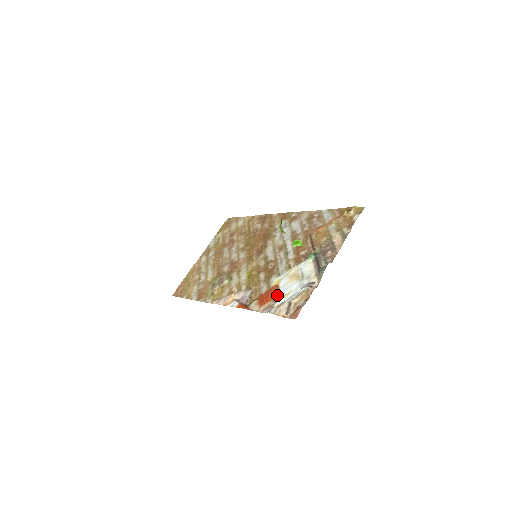
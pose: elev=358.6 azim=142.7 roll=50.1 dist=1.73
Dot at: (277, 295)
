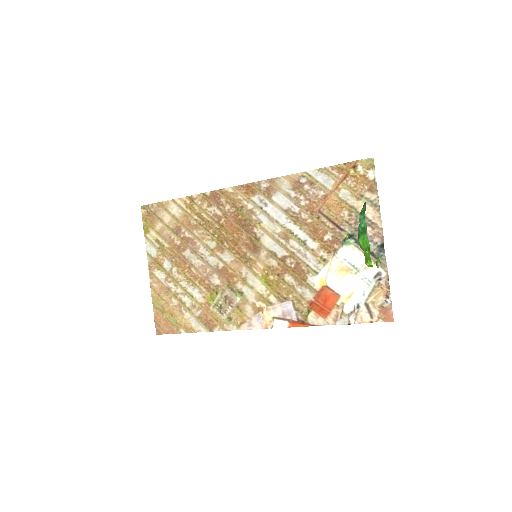
Dot at: (337, 299)
